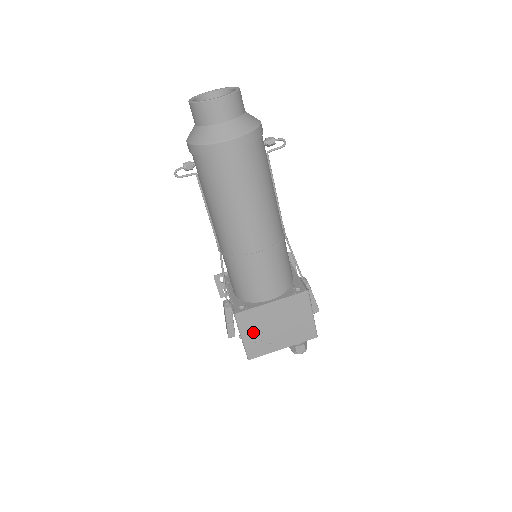
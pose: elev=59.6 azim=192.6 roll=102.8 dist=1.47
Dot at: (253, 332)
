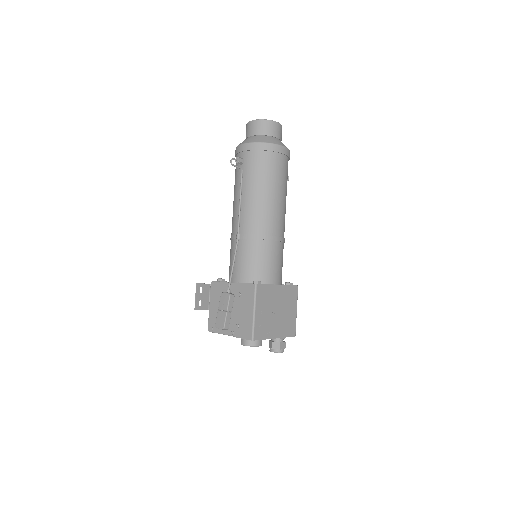
Dot at: (262, 310)
